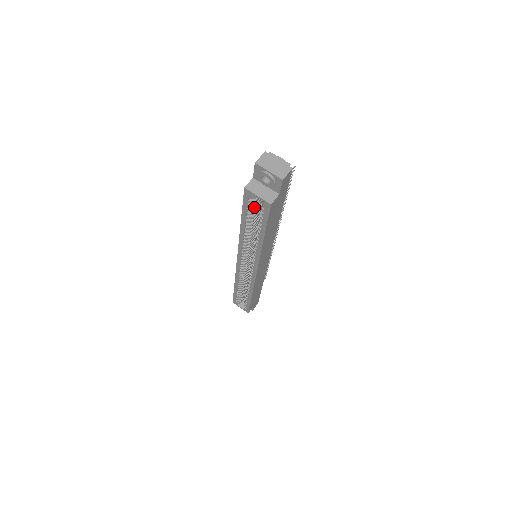
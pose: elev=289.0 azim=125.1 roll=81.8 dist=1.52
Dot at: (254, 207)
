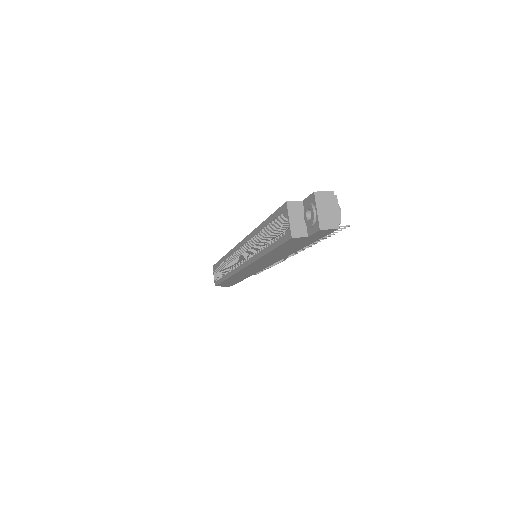
Dot at: (282, 223)
